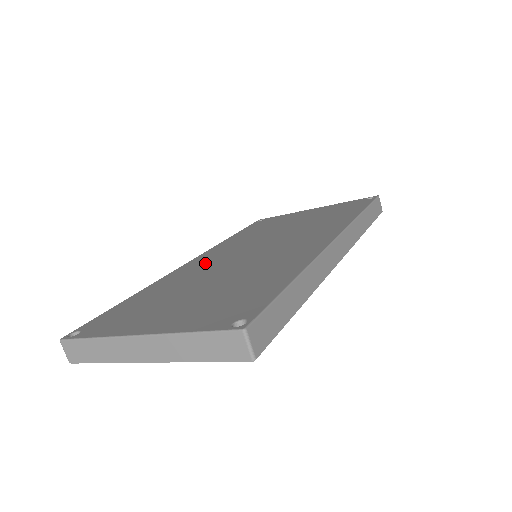
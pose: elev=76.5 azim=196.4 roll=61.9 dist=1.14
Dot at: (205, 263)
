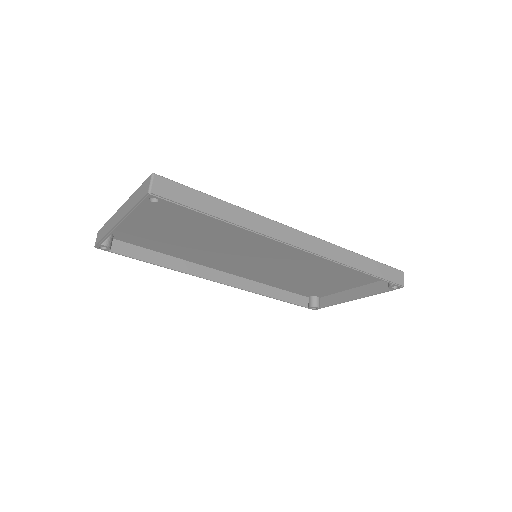
Dot at: occluded
